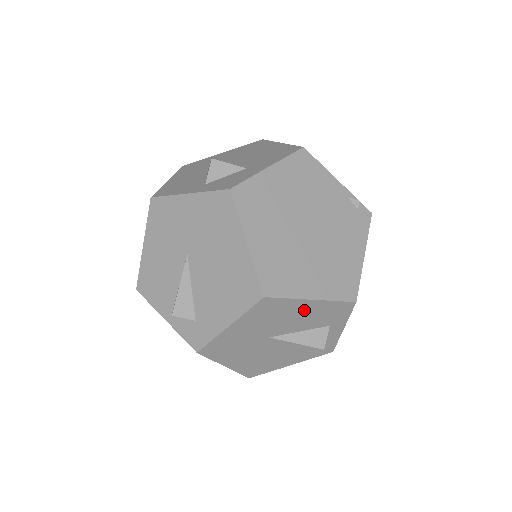
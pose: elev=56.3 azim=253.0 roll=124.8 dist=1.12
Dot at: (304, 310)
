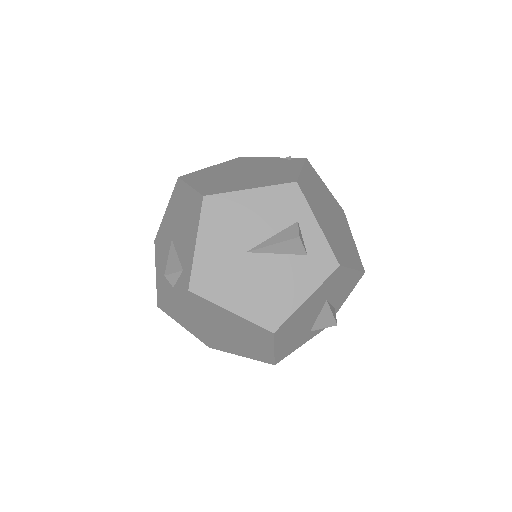
Dot at: (253, 205)
